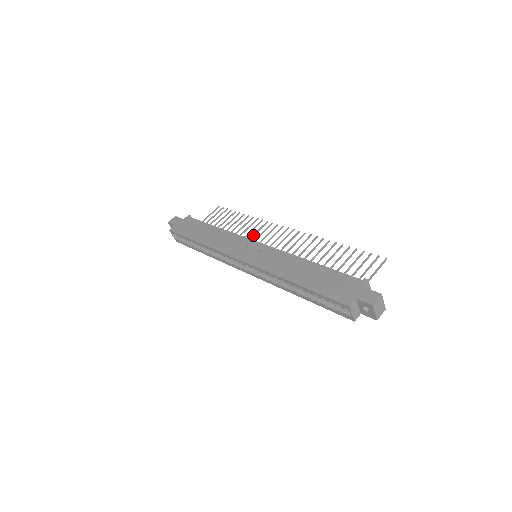
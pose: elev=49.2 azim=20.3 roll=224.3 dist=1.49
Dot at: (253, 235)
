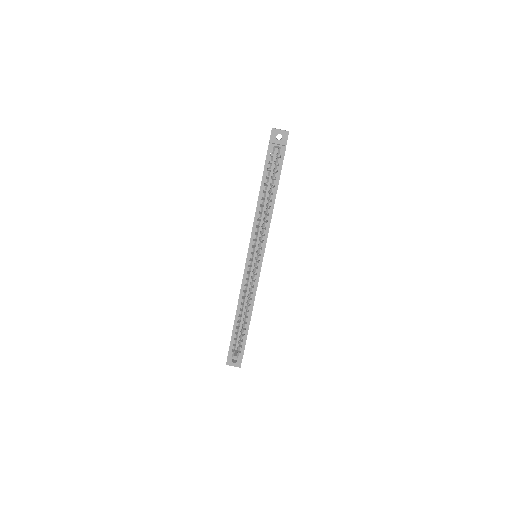
Dot at: occluded
